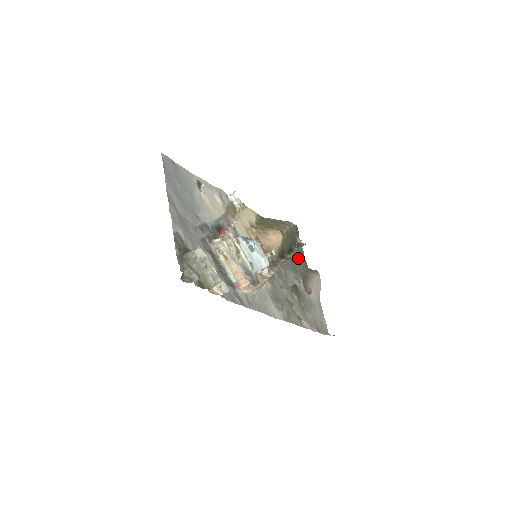
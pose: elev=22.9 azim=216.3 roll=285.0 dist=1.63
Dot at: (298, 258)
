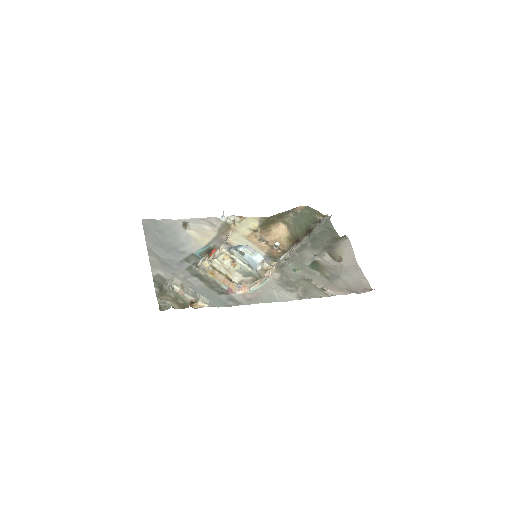
Dot at: (322, 234)
